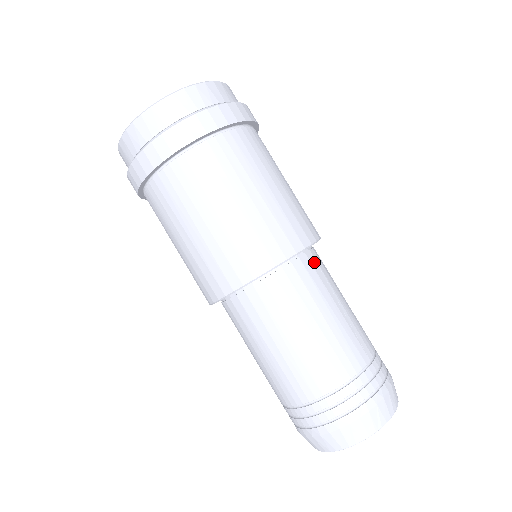
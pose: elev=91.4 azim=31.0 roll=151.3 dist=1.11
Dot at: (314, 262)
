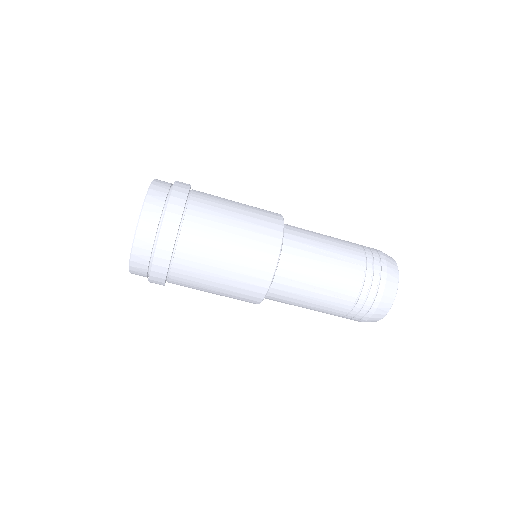
Dot at: (292, 243)
